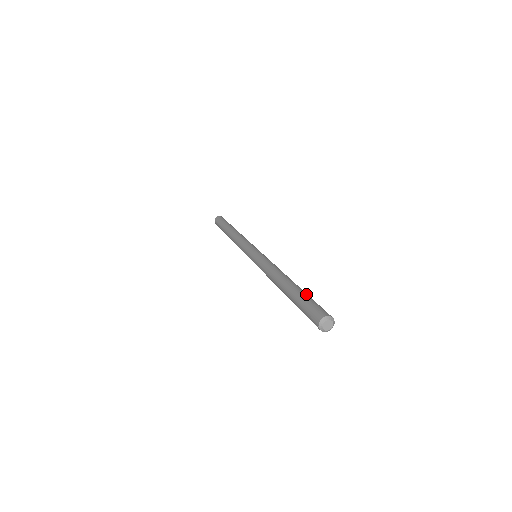
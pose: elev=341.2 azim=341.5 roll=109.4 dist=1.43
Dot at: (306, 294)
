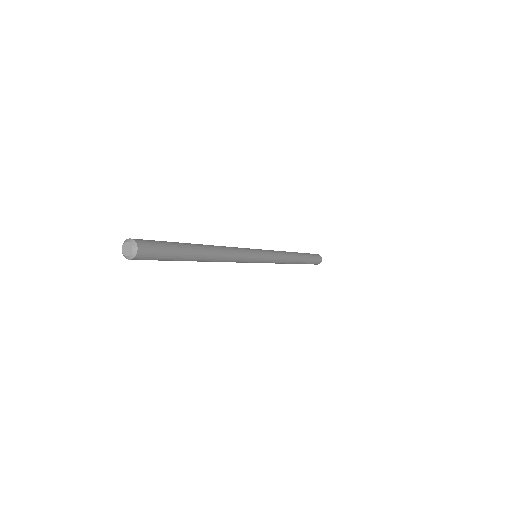
Dot at: (177, 243)
